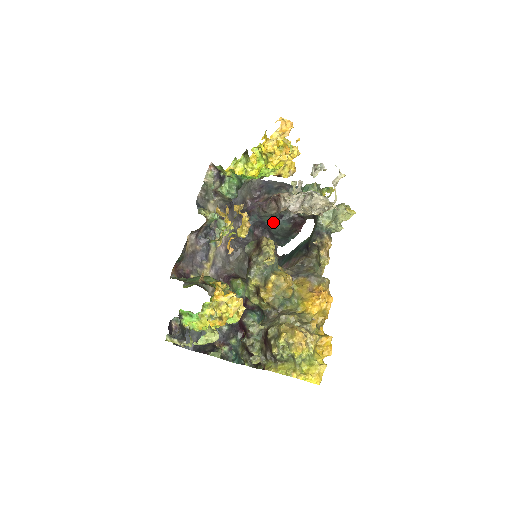
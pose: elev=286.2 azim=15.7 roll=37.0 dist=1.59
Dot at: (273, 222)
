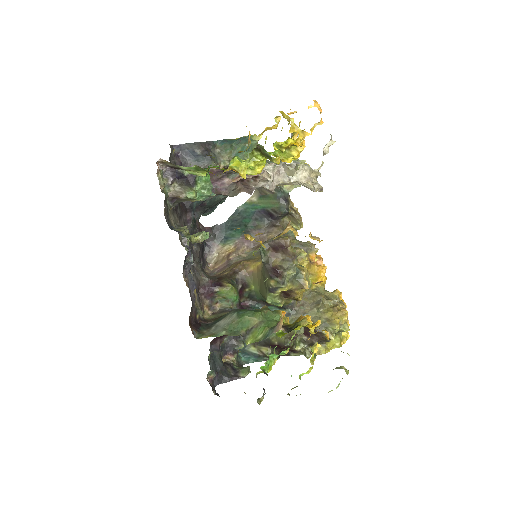
Dot at: occluded
